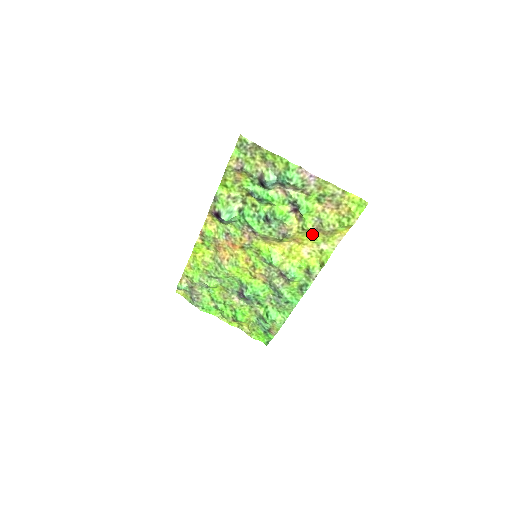
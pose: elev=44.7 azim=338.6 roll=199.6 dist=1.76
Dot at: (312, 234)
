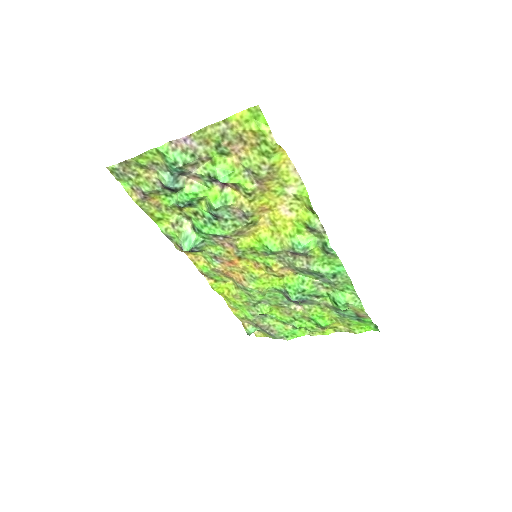
Dot at: (264, 190)
